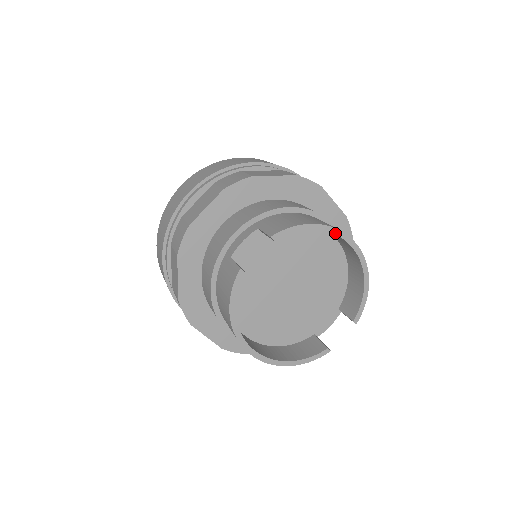
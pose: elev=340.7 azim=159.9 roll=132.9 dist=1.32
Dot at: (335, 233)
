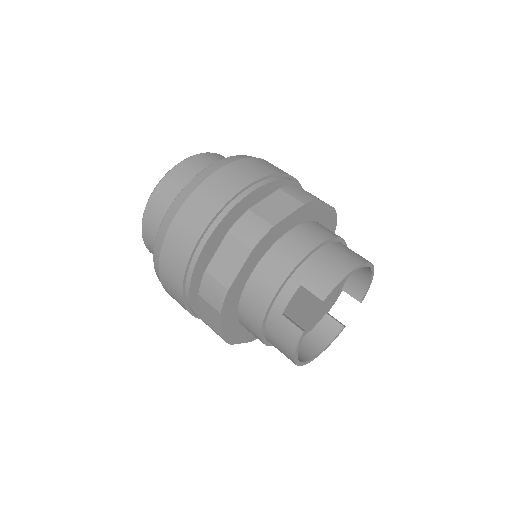
Dot at: (361, 267)
